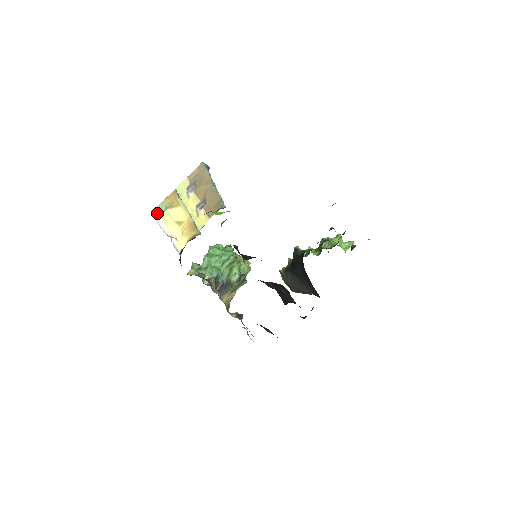
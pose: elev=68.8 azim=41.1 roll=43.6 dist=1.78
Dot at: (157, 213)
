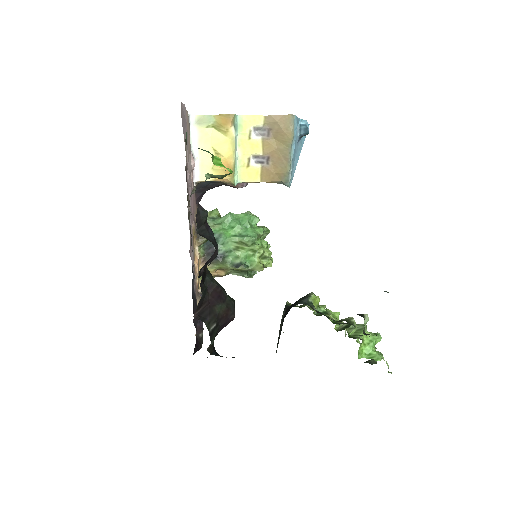
Dot at: (197, 121)
